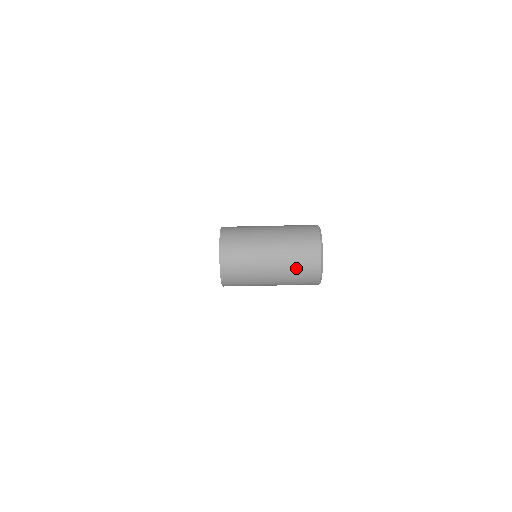
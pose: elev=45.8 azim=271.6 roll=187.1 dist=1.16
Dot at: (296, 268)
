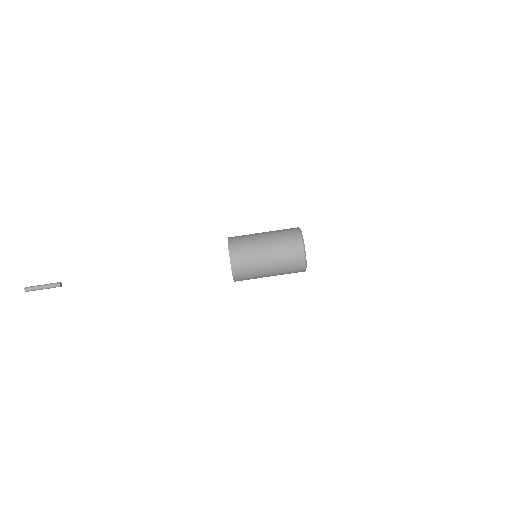
Dot at: (287, 259)
